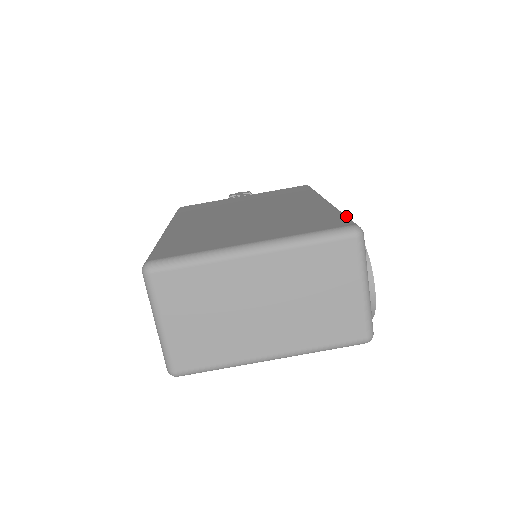
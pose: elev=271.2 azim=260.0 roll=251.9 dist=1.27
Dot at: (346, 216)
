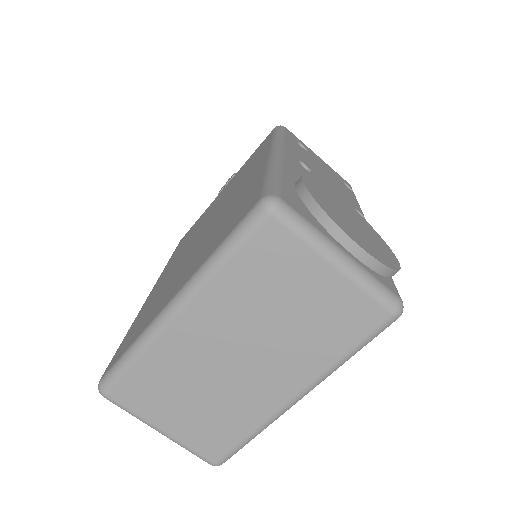
Dot at: (269, 177)
